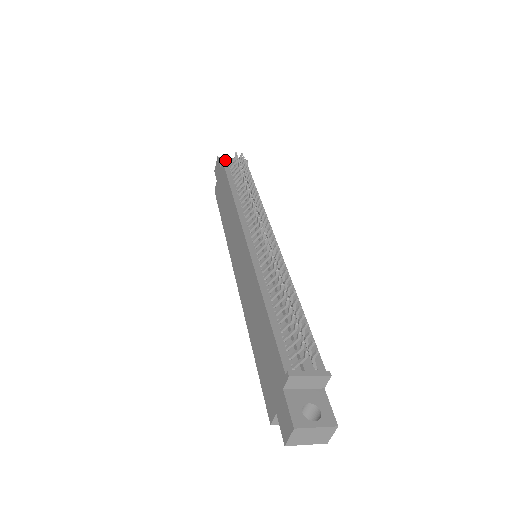
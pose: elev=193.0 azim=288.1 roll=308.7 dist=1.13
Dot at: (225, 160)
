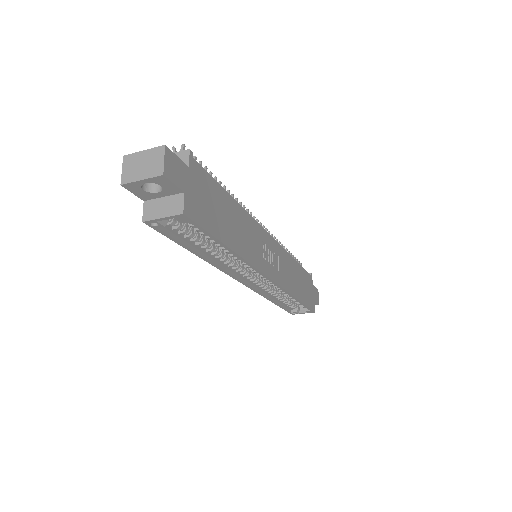
Dot at: occluded
